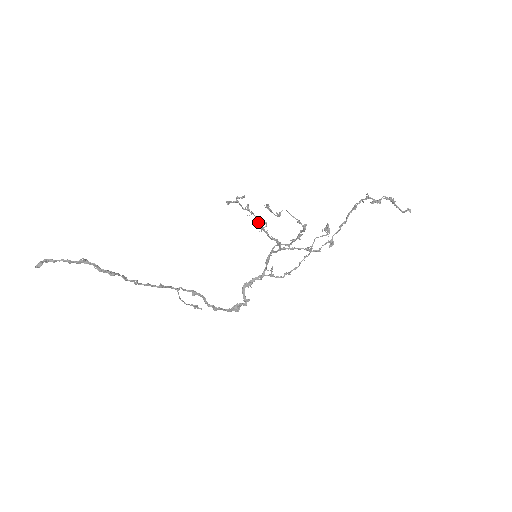
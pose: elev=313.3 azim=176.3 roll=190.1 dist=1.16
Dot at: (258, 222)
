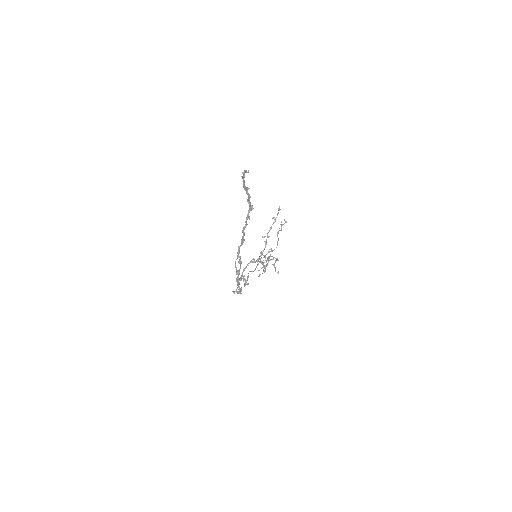
Dot at: occluded
